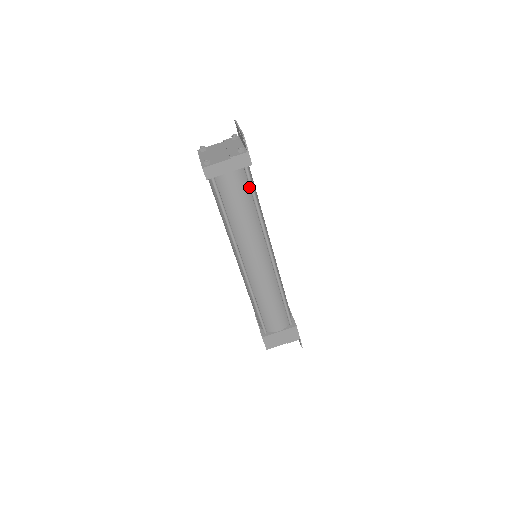
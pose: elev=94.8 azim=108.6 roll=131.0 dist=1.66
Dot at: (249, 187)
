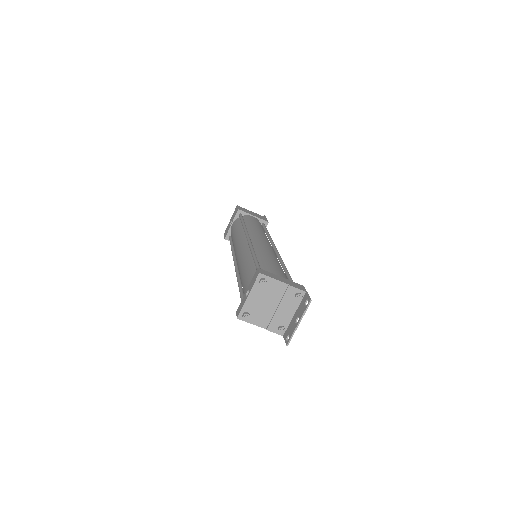
Dot at: occluded
